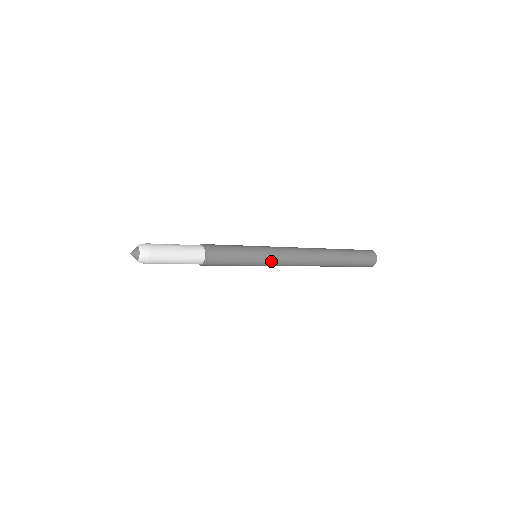
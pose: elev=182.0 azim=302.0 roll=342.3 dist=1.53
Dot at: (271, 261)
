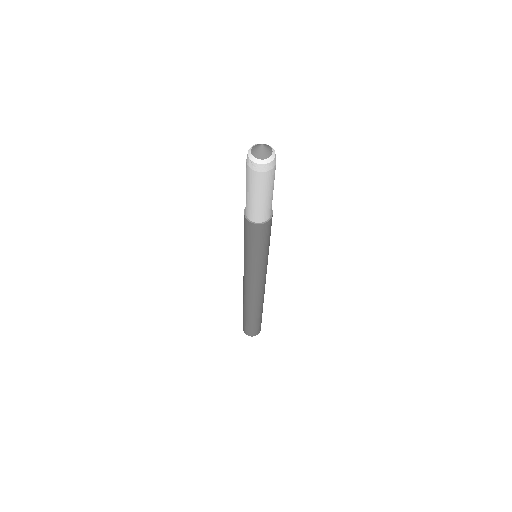
Dot at: (267, 264)
